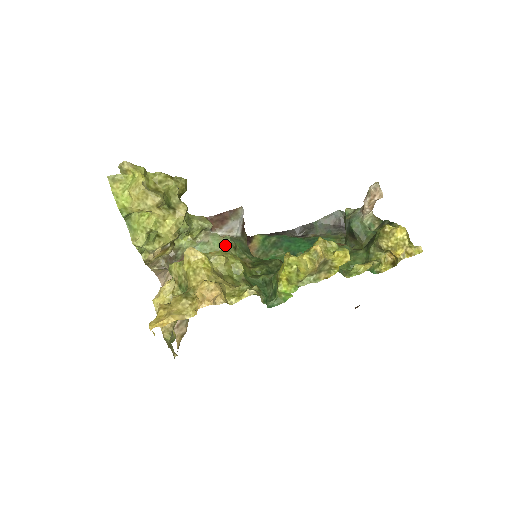
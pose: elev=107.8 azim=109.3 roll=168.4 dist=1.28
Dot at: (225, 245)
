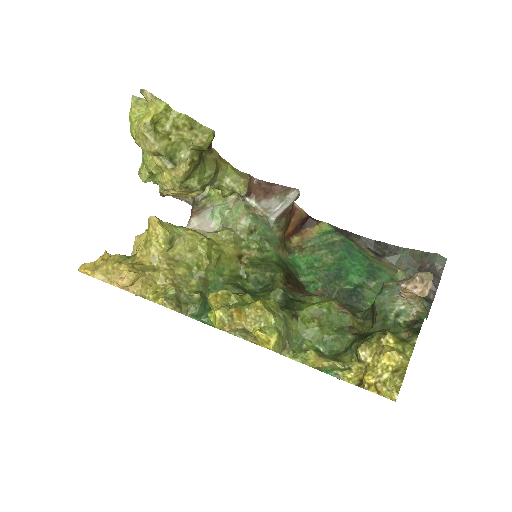
Dot at: (239, 223)
